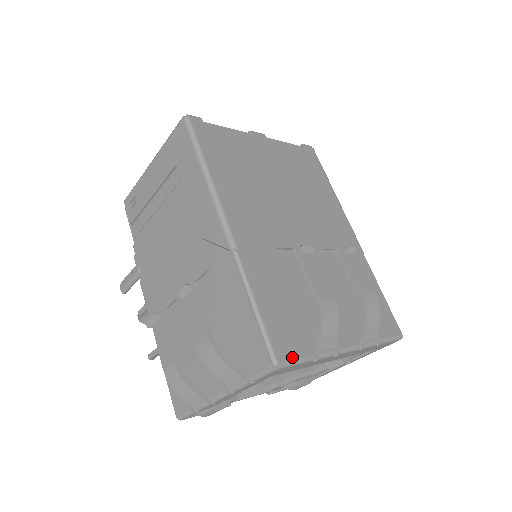
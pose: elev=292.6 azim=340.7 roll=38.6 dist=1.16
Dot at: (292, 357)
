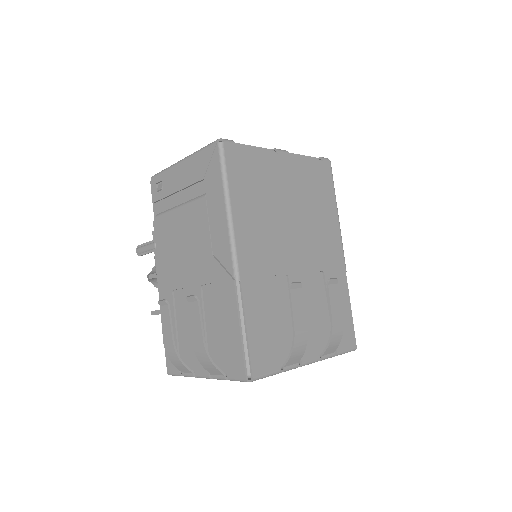
Dot at: (263, 373)
